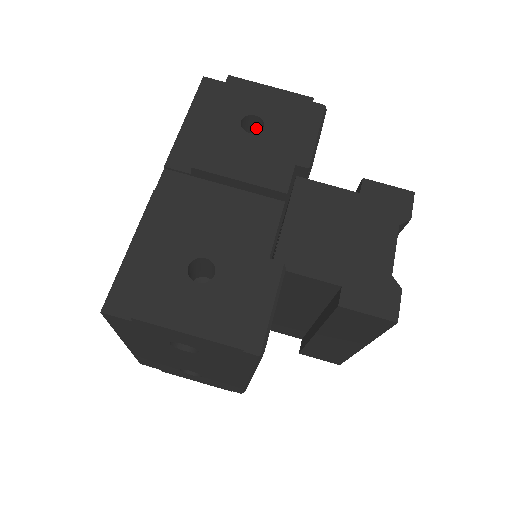
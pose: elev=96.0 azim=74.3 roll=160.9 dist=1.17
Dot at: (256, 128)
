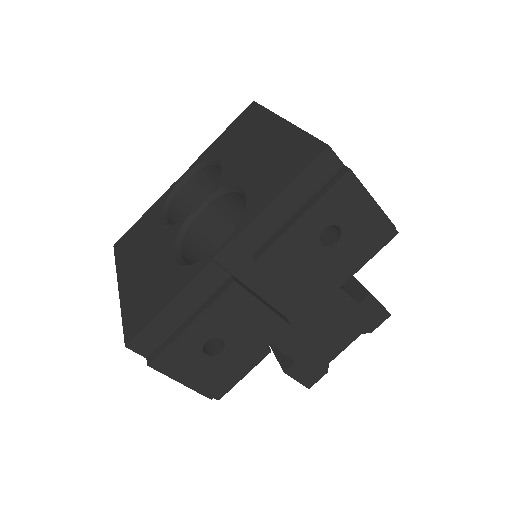
Dot at: occluded
